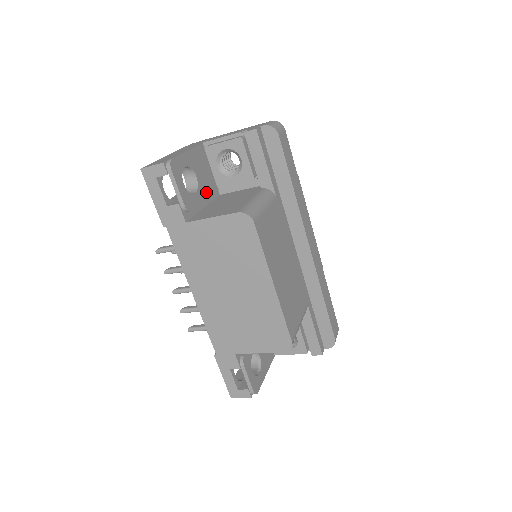
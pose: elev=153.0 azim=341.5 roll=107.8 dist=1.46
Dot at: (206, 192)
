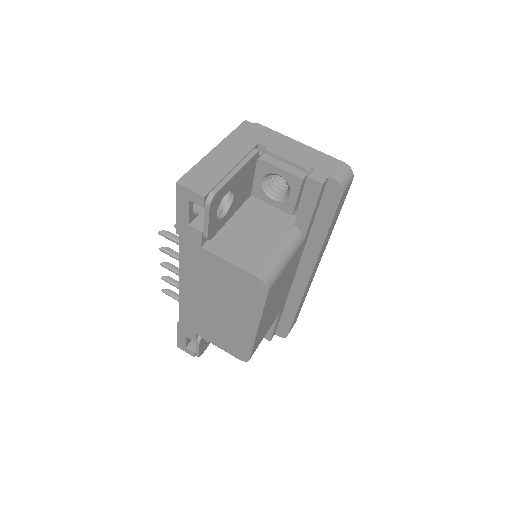
Dot at: (237, 206)
